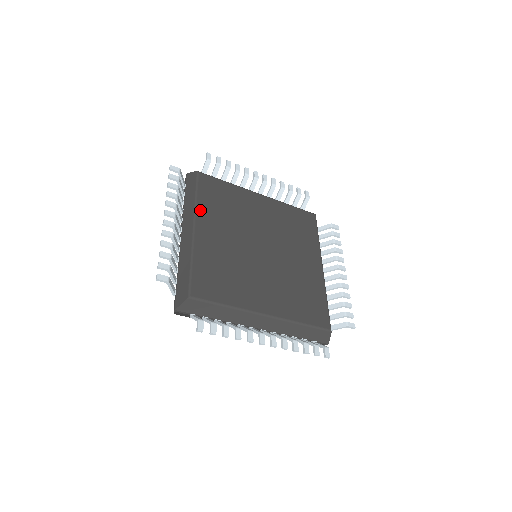
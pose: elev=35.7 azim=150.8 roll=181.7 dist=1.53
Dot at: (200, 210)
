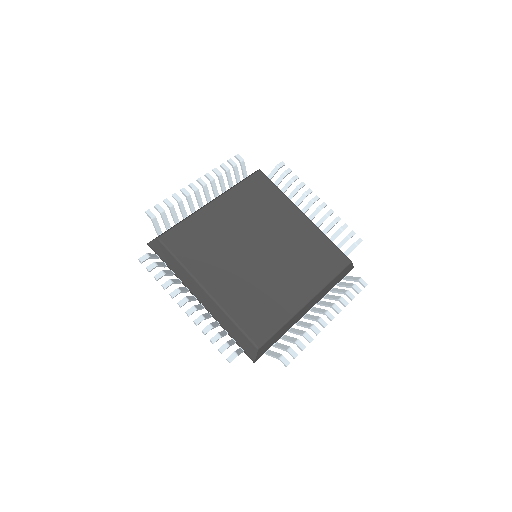
Dot at: (195, 272)
